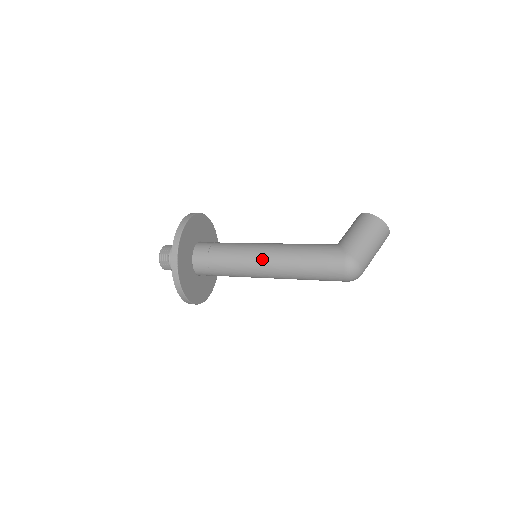
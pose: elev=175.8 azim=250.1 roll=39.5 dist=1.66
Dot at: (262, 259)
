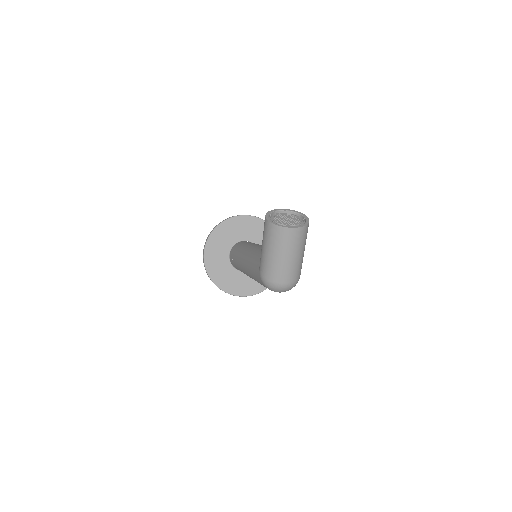
Dot at: (244, 271)
